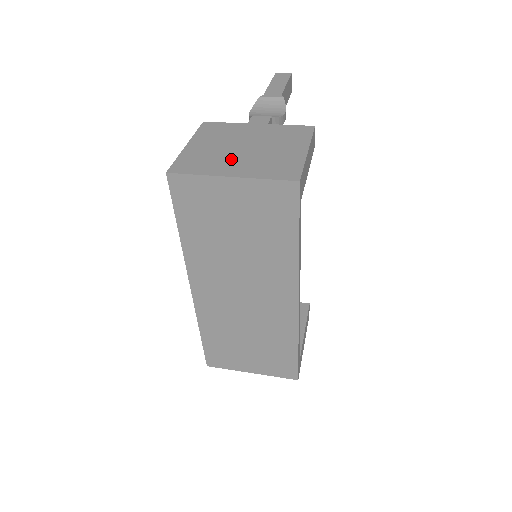
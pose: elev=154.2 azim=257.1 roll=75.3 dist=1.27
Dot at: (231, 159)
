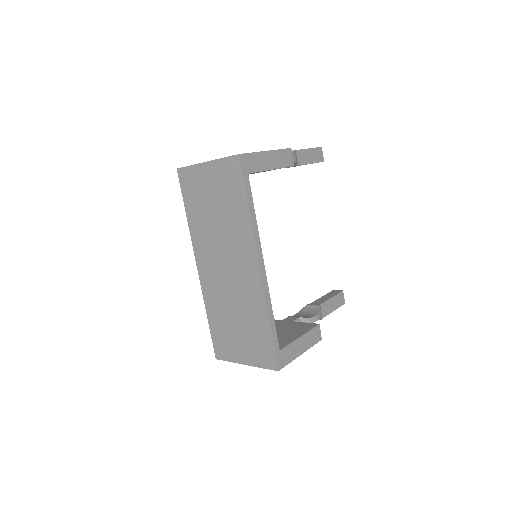
Dot at: occluded
